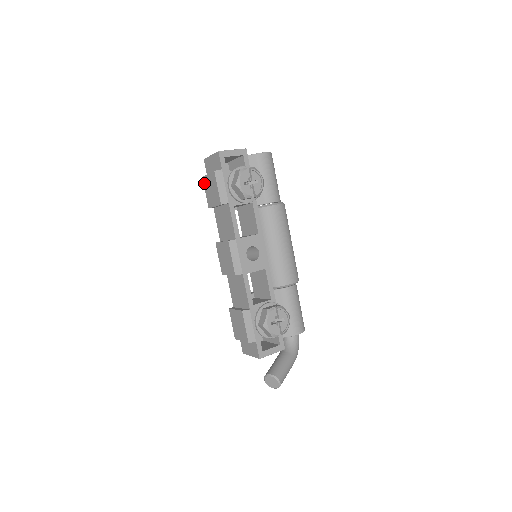
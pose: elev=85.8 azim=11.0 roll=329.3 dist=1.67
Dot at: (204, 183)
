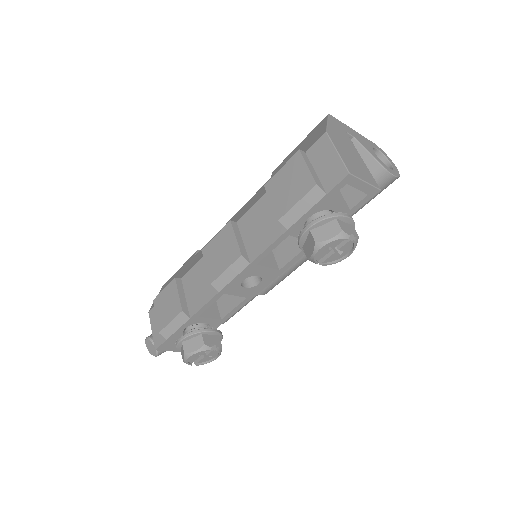
Dot at: (292, 159)
